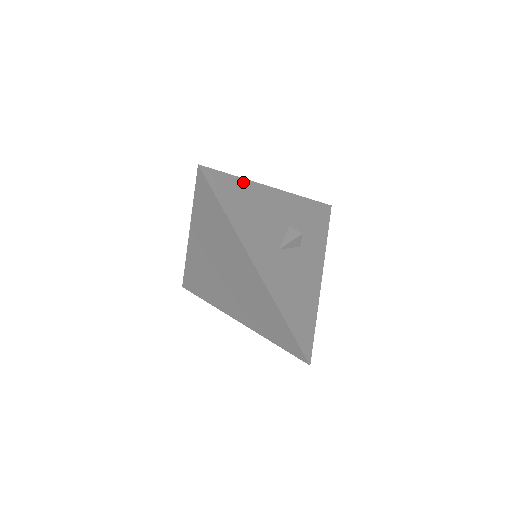
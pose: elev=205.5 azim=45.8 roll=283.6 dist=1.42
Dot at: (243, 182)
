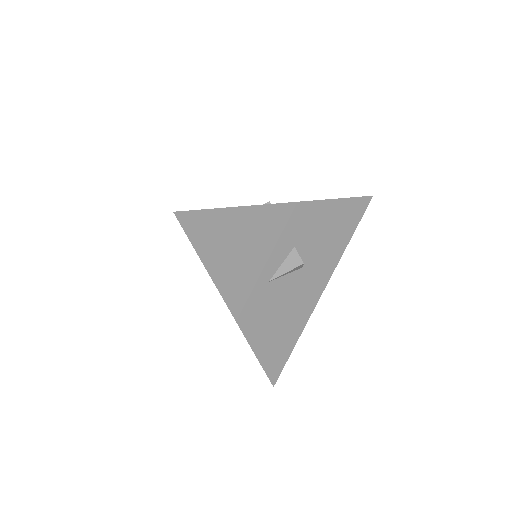
Dot at: (238, 212)
